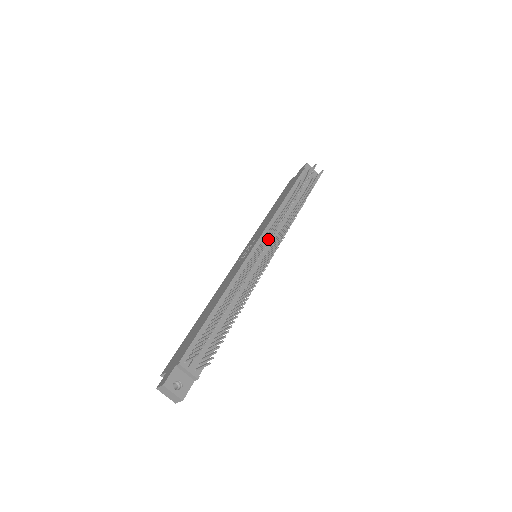
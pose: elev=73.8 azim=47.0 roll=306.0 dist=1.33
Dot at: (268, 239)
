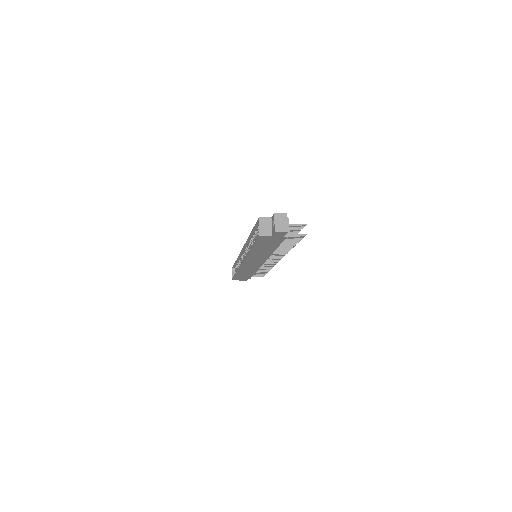
Dot at: occluded
